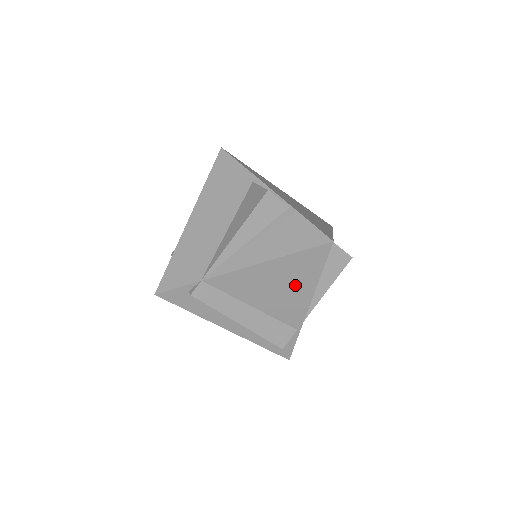
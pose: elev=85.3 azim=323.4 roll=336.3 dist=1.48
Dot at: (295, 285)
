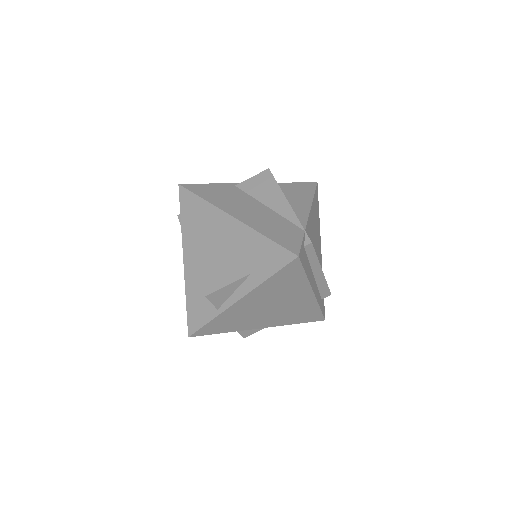
Dot at: (317, 227)
